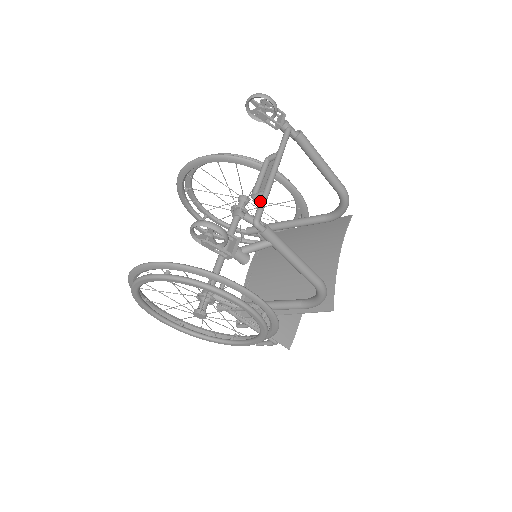
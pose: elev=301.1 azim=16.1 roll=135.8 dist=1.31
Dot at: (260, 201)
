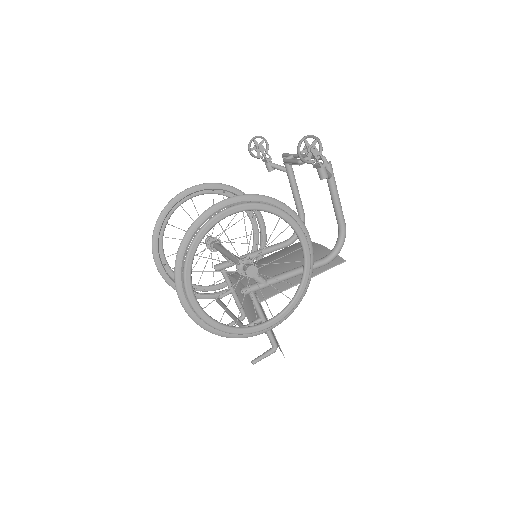
Dot at: occluded
